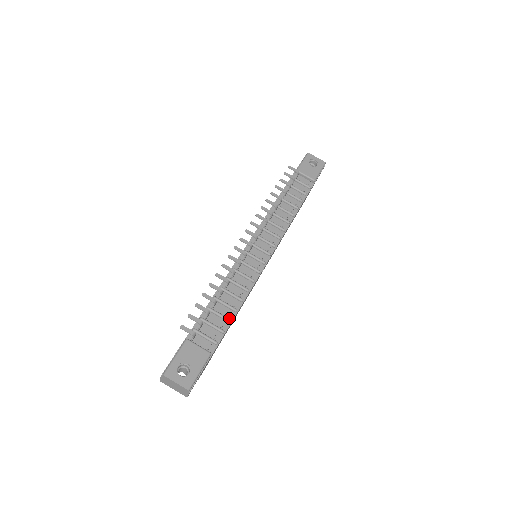
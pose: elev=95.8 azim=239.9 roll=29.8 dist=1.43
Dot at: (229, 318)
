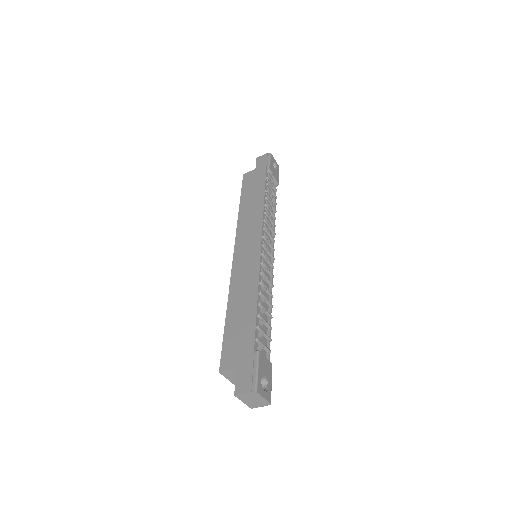
Dot at: (269, 325)
